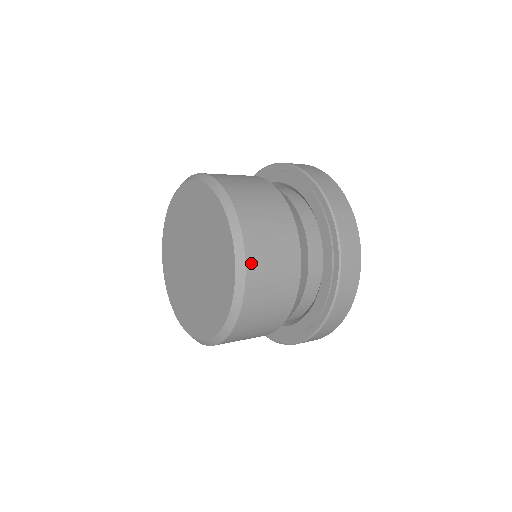
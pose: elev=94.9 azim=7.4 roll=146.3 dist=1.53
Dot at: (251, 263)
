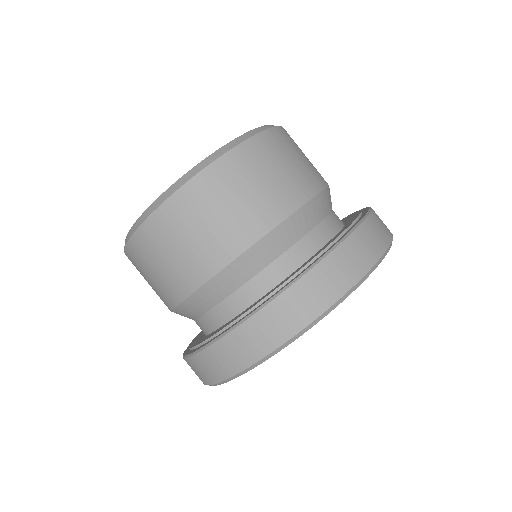
Dot at: (159, 218)
